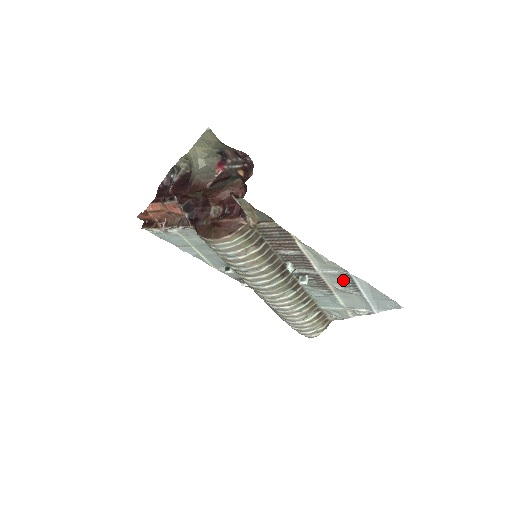
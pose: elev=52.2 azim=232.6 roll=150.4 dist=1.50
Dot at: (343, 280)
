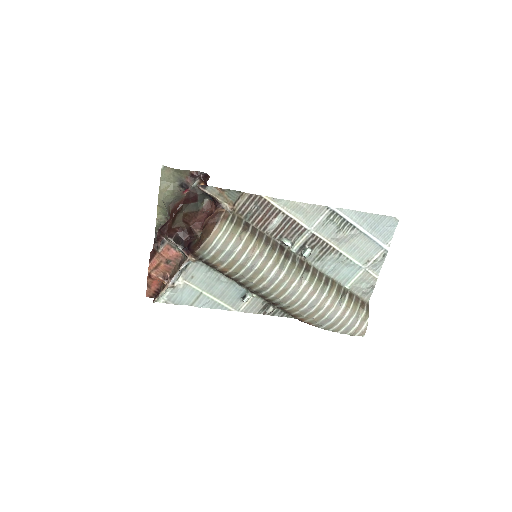
Dot at: (334, 223)
